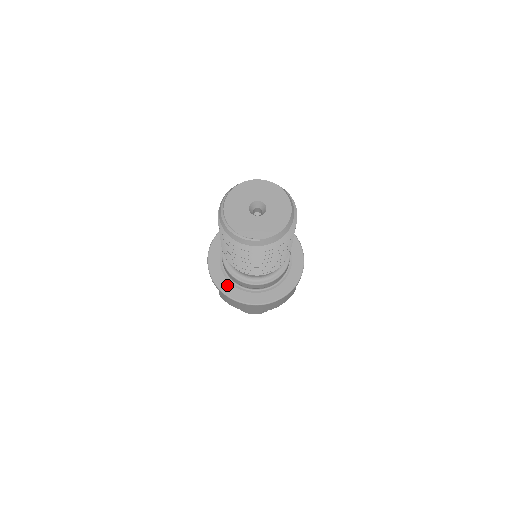
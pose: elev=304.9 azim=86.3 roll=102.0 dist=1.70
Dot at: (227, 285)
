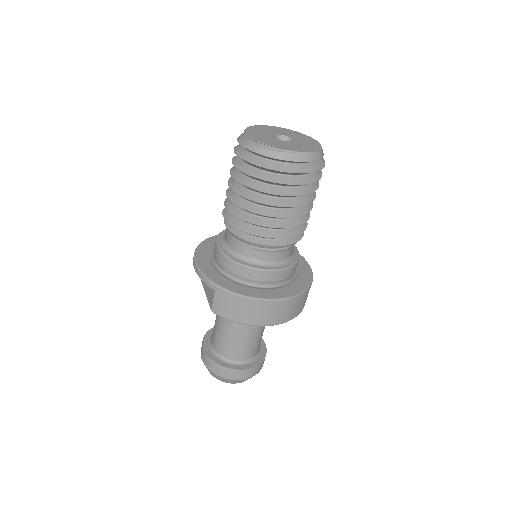
Dot at: (227, 282)
